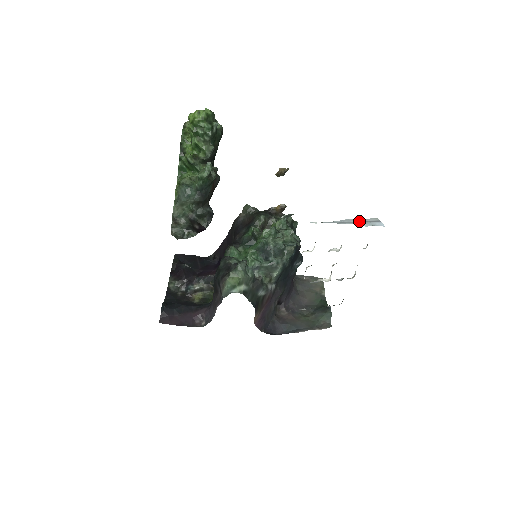
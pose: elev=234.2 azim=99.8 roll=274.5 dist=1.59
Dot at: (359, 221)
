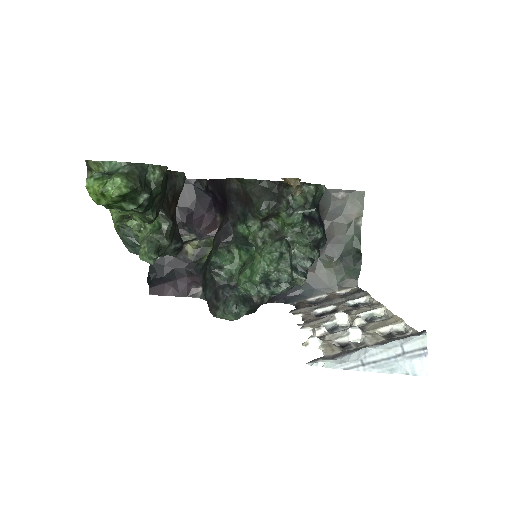
Dot at: (391, 355)
